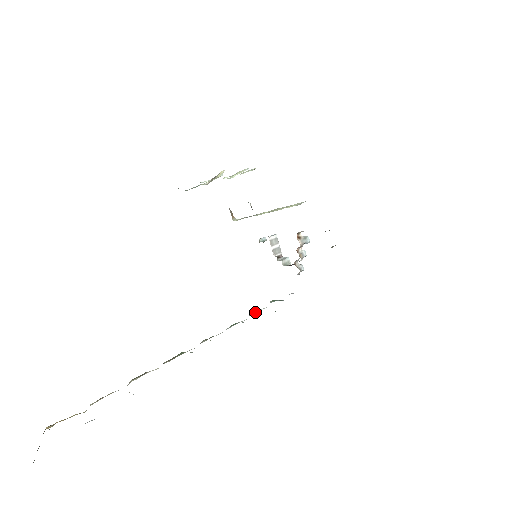
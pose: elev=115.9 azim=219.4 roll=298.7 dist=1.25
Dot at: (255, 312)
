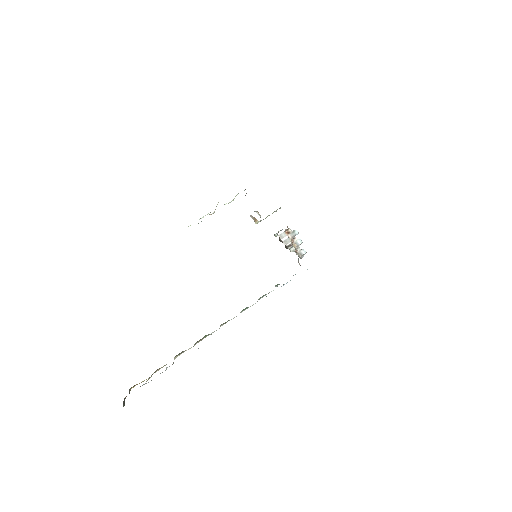
Dot at: (263, 296)
